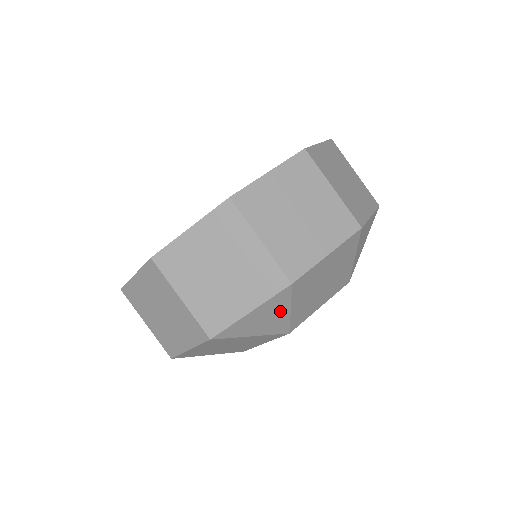
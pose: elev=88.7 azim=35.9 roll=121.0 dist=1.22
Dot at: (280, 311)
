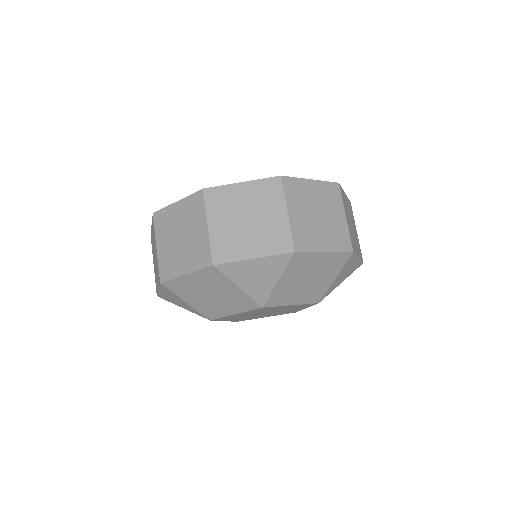
Dot at: (271, 275)
